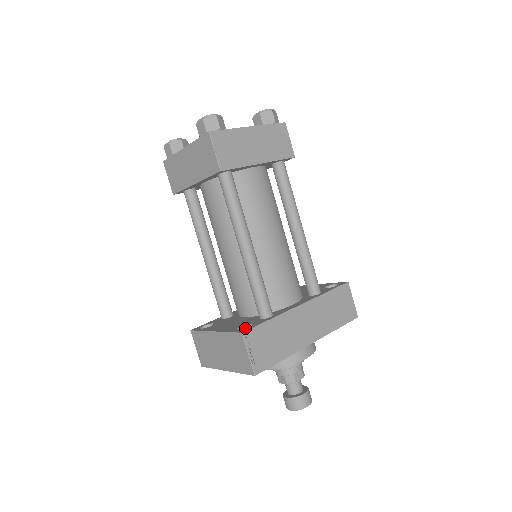
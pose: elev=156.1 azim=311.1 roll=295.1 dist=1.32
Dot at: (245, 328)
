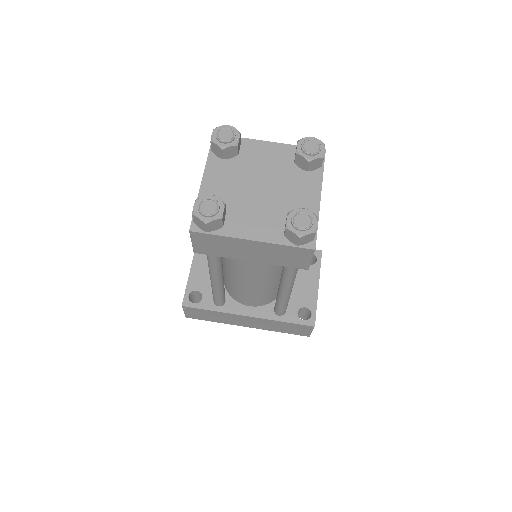
Dot at: (200, 293)
